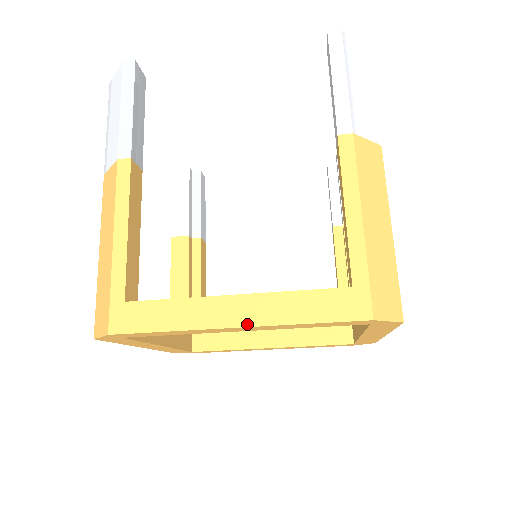
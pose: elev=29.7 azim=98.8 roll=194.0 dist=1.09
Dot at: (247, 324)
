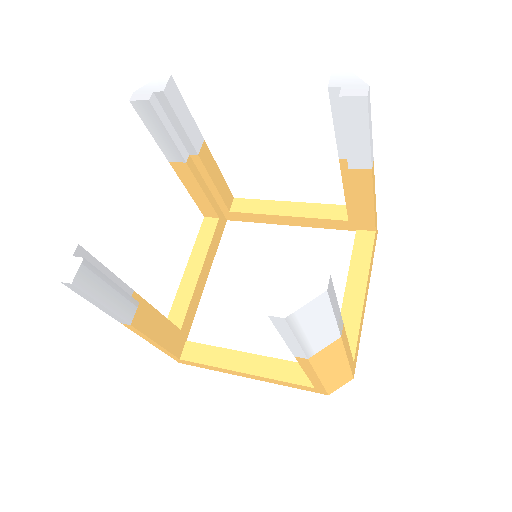
Dot at: (255, 379)
